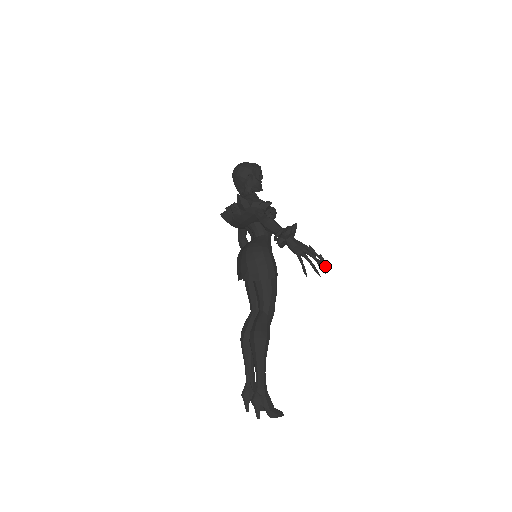
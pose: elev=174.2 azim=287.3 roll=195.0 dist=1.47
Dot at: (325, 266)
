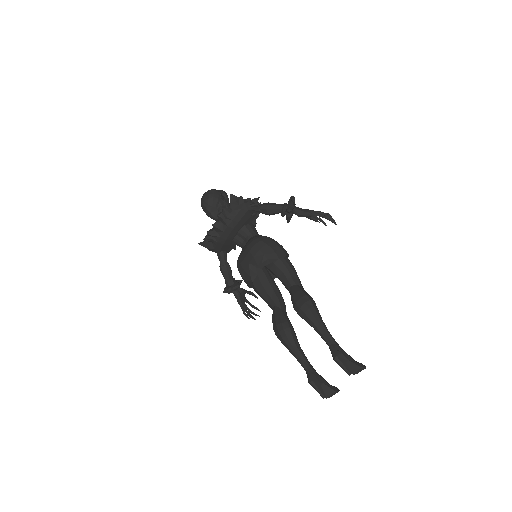
Dot at: occluded
